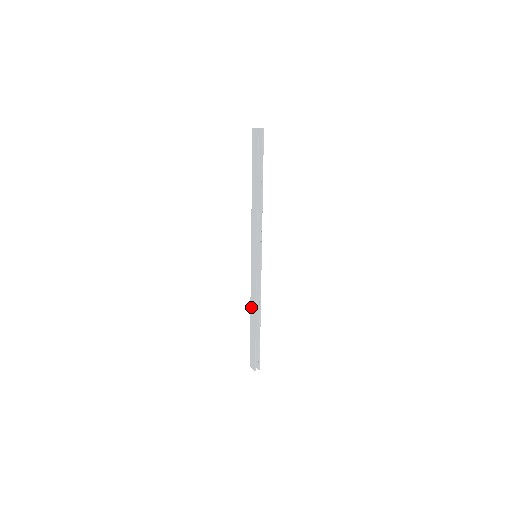
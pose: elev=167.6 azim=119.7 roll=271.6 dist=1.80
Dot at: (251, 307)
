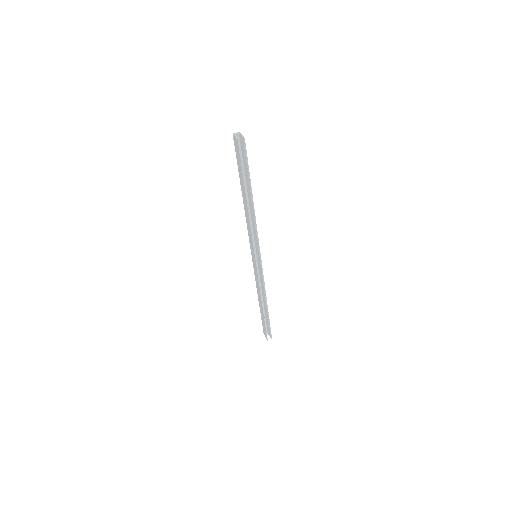
Dot at: (258, 294)
